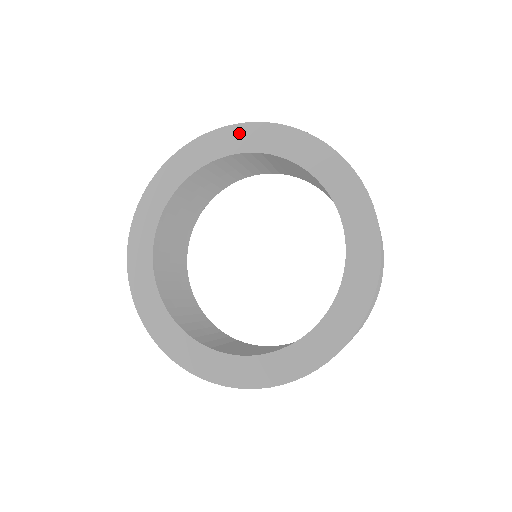
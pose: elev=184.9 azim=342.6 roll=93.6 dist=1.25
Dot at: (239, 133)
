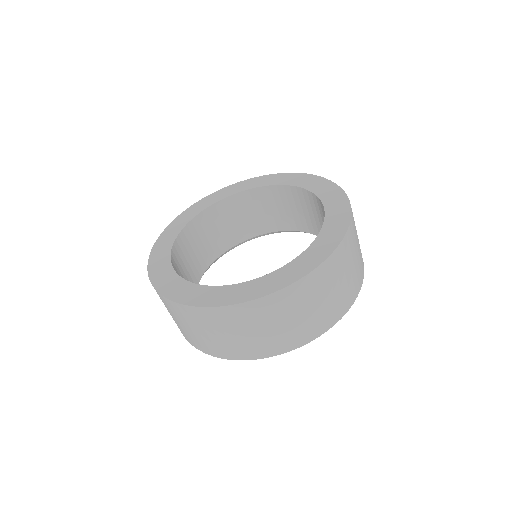
Dot at: (232, 188)
